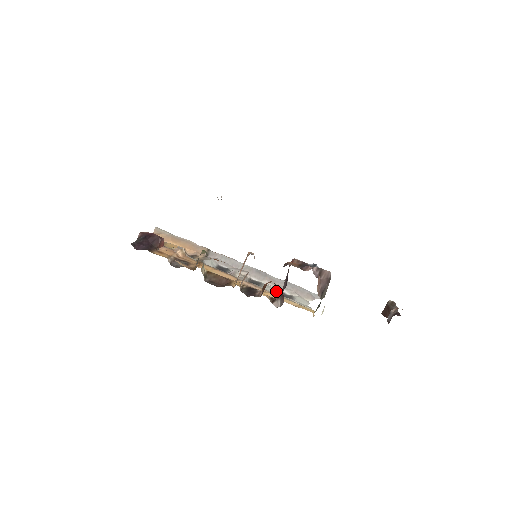
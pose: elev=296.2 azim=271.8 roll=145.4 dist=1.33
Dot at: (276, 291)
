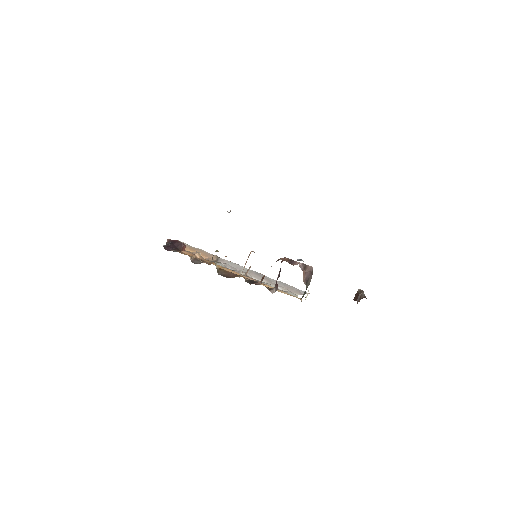
Dot at: occluded
